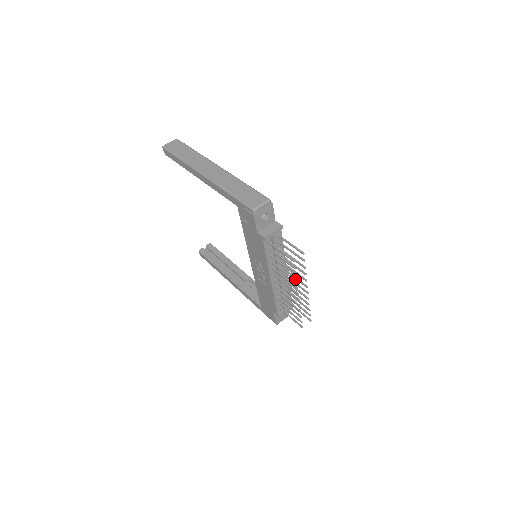
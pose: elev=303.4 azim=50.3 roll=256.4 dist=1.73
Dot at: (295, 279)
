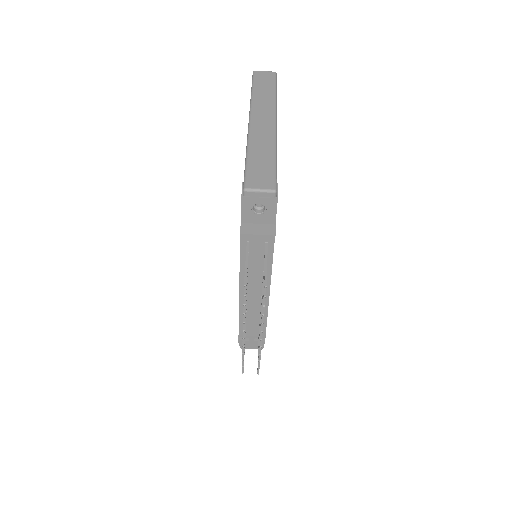
Dot at: (245, 310)
